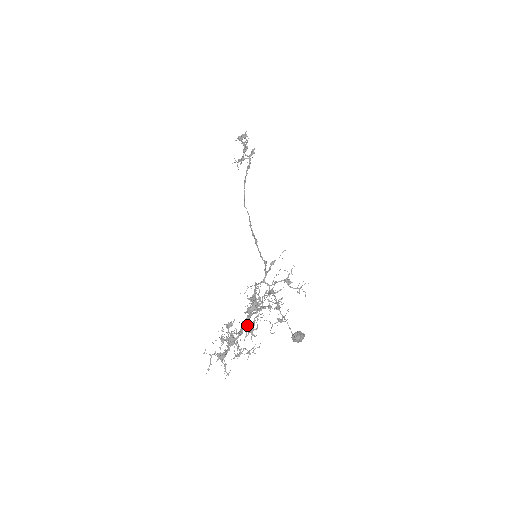
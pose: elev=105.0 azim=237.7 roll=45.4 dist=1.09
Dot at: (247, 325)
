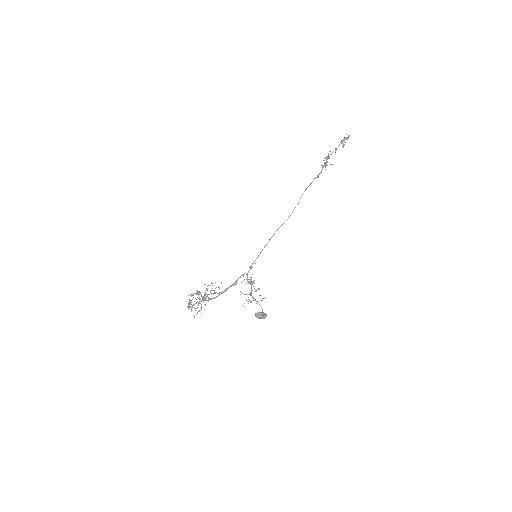
Dot at: (204, 298)
